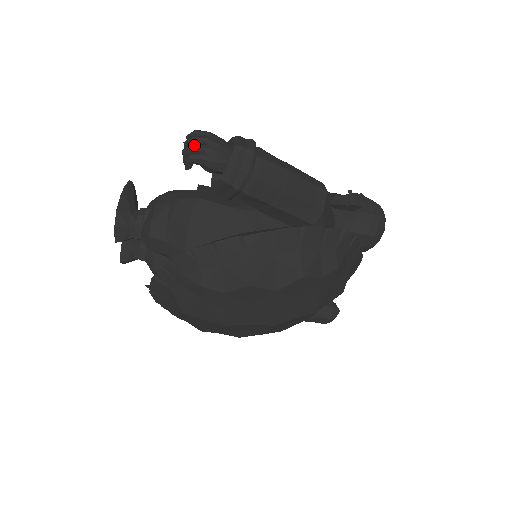
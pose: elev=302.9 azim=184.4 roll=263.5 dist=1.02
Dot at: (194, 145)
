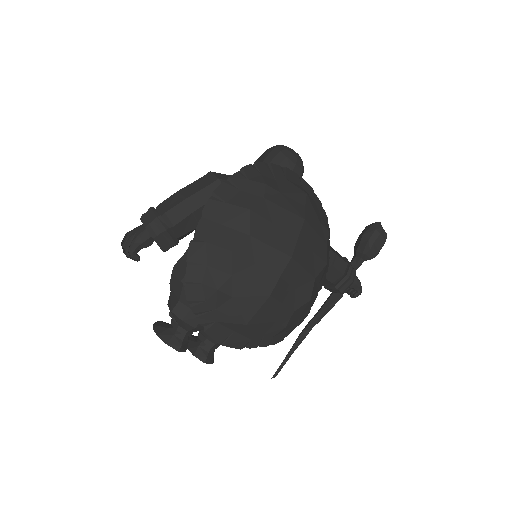
Dot at: (125, 246)
